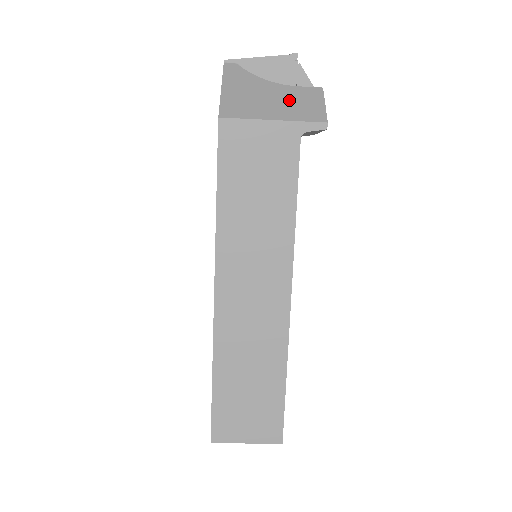
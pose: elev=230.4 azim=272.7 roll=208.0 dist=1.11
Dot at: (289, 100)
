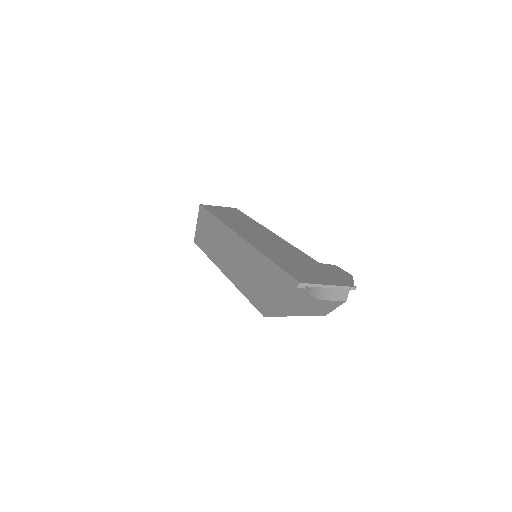
Dot at: (317, 308)
